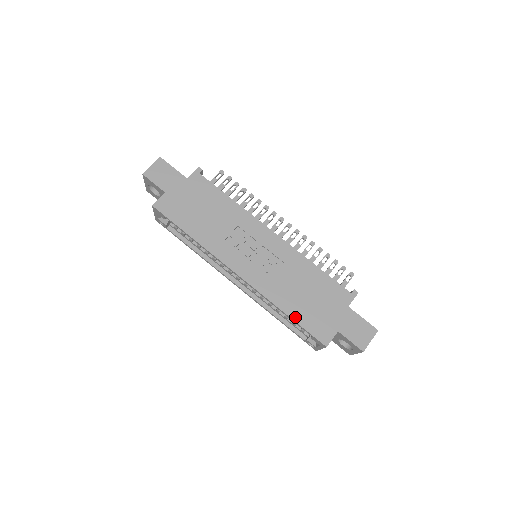
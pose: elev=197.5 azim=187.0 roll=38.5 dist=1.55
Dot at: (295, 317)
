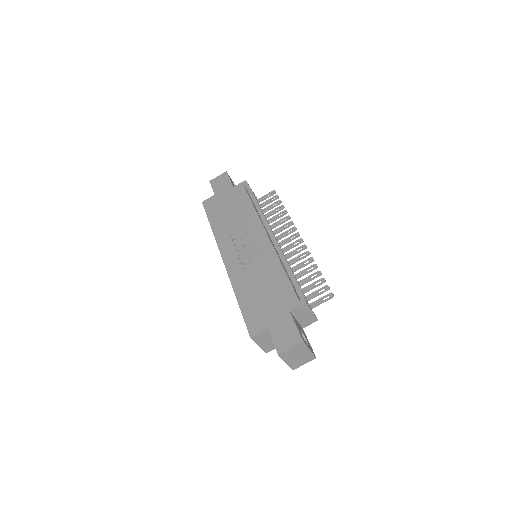
Dot at: (242, 304)
